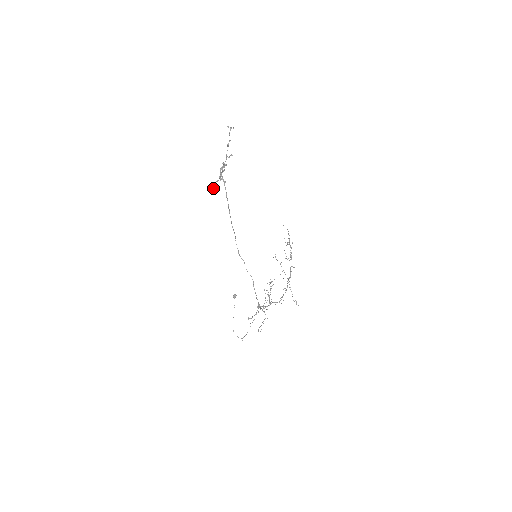
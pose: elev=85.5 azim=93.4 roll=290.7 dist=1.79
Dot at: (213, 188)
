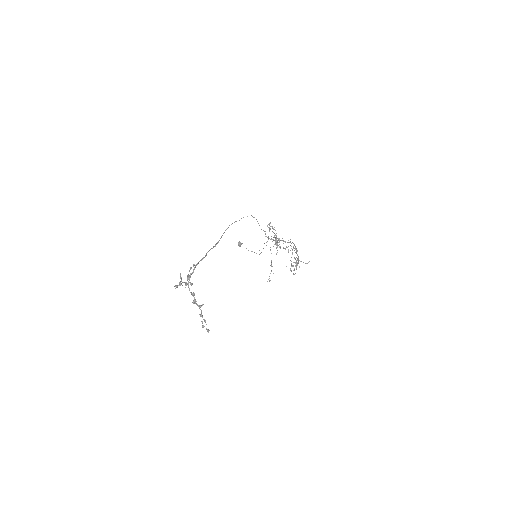
Dot at: occluded
